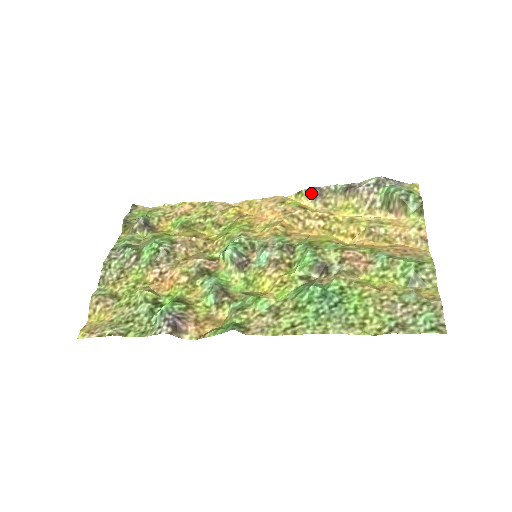
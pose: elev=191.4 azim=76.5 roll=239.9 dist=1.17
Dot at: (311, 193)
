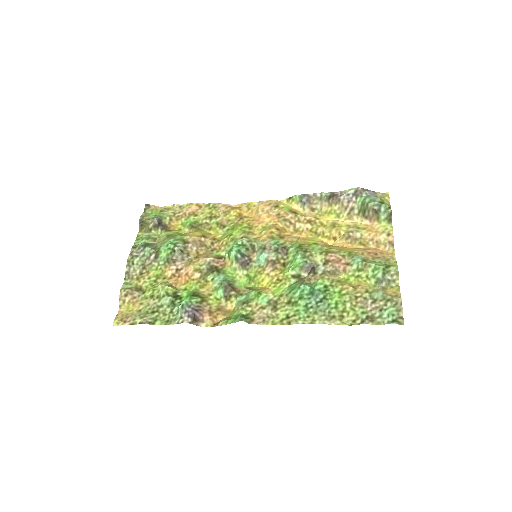
Dot at: (300, 199)
